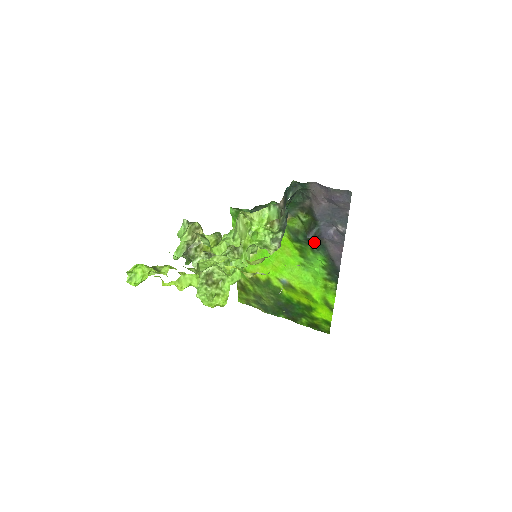
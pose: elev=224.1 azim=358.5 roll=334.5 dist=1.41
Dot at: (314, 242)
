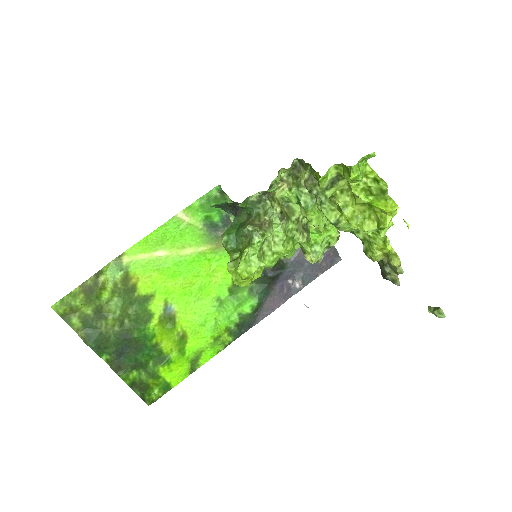
Dot at: (263, 283)
